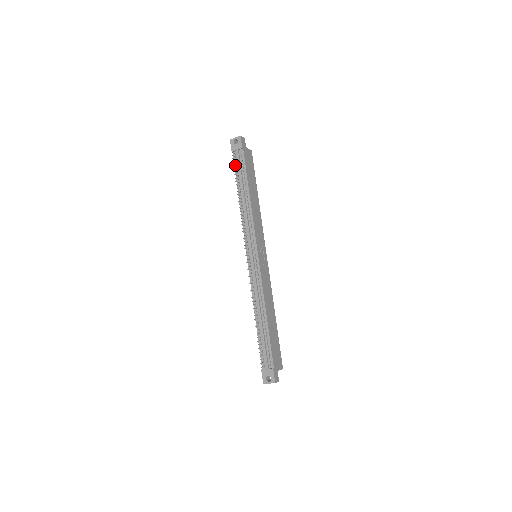
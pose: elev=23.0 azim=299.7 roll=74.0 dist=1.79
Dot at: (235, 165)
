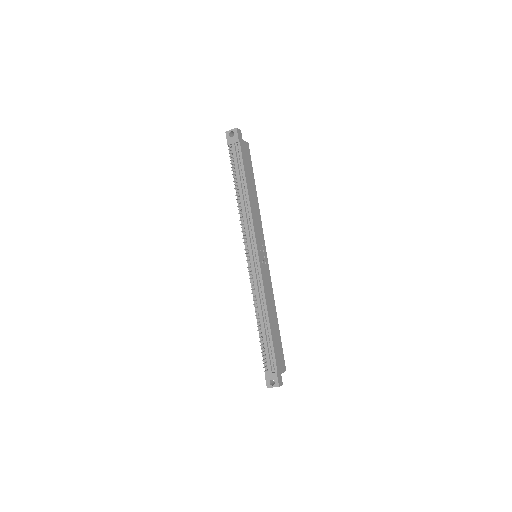
Dot at: (232, 160)
